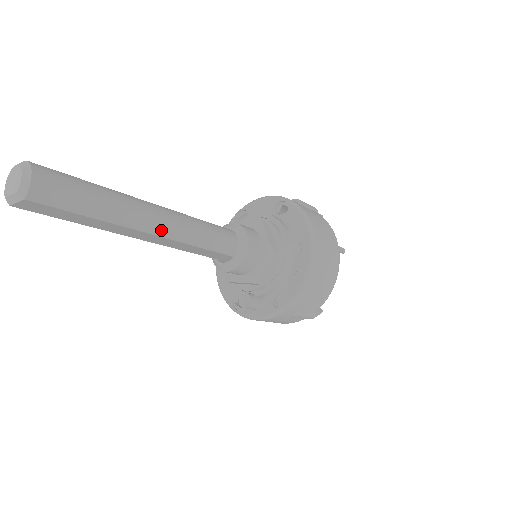
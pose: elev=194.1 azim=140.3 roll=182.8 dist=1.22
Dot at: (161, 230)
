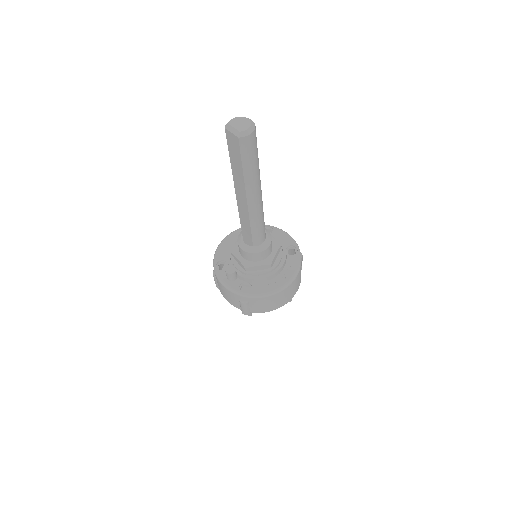
Dot at: (252, 203)
